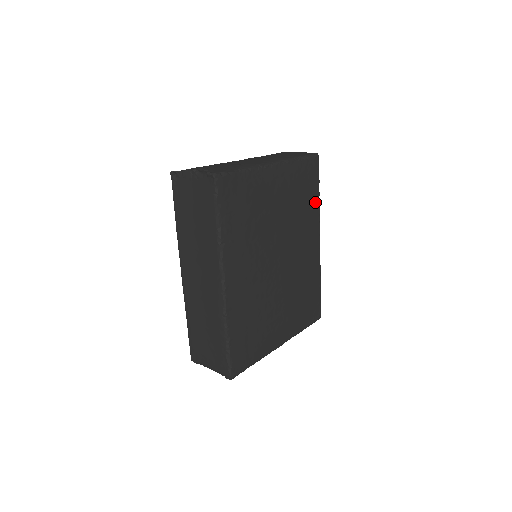
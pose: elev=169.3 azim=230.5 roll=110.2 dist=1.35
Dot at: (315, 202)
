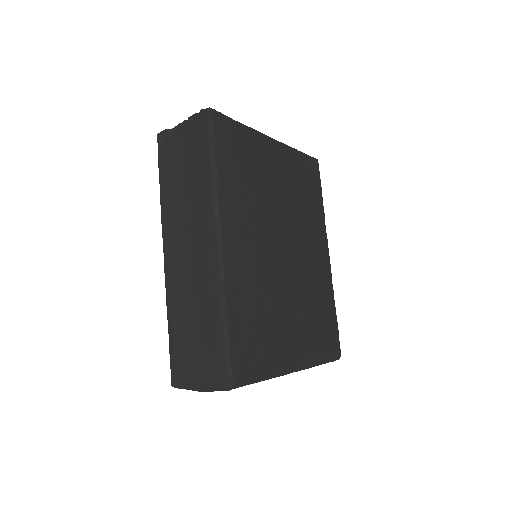
Dot at: (319, 207)
